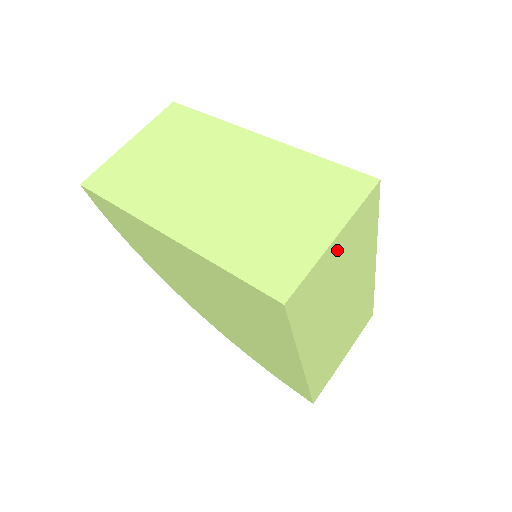
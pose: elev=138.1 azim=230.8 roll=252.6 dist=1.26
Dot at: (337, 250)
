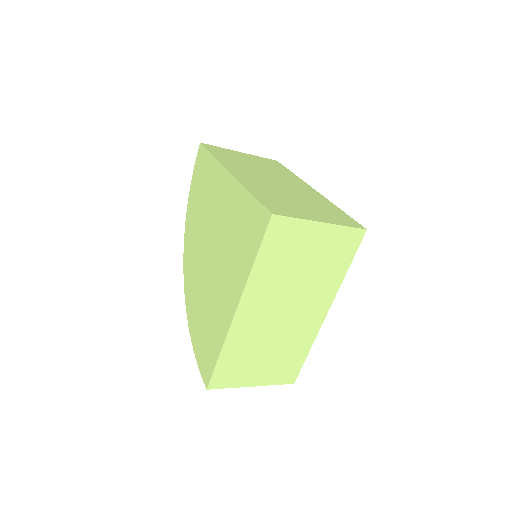
Dot at: (317, 236)
